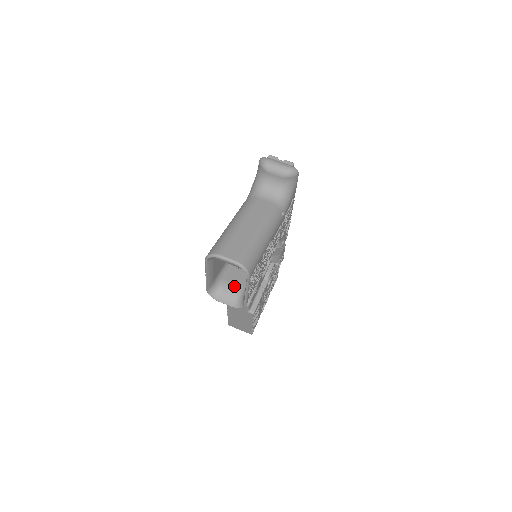
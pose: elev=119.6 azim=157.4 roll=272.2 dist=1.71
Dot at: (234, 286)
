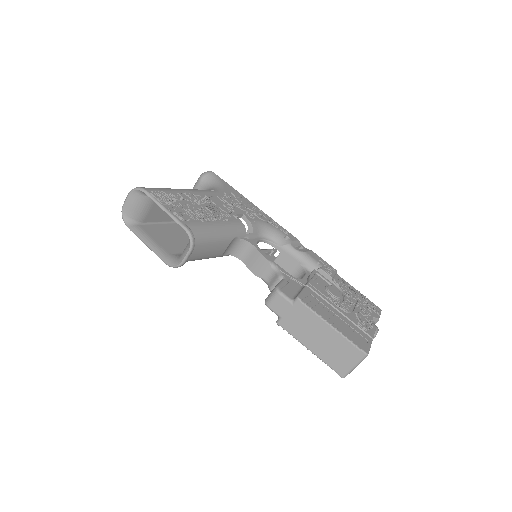
Dot at: occluded
